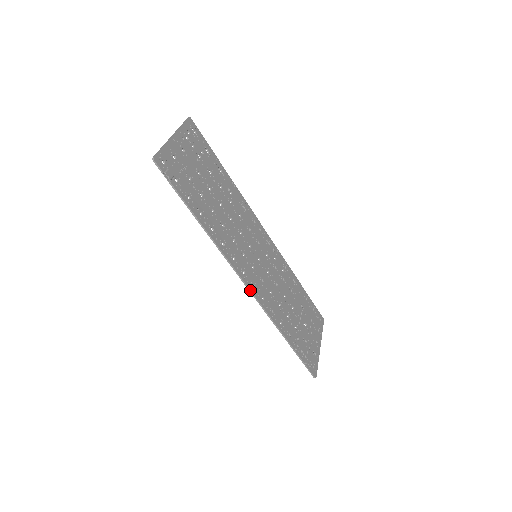
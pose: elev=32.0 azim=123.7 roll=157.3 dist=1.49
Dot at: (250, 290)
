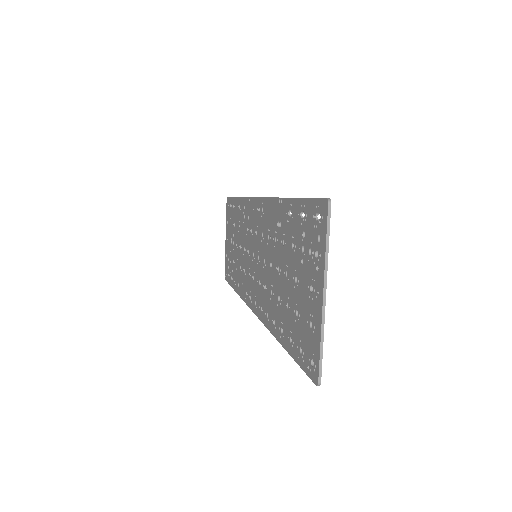
Dot at: occluded
